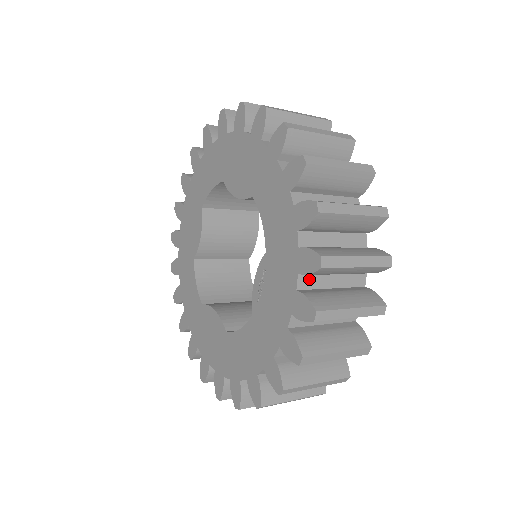
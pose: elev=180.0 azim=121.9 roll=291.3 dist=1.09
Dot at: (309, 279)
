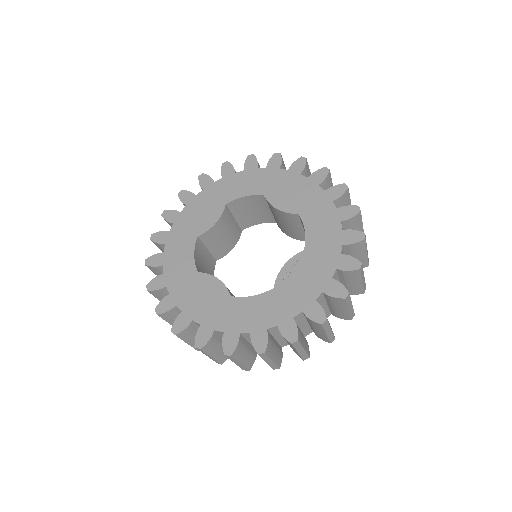
Dot at: (336, 276)
